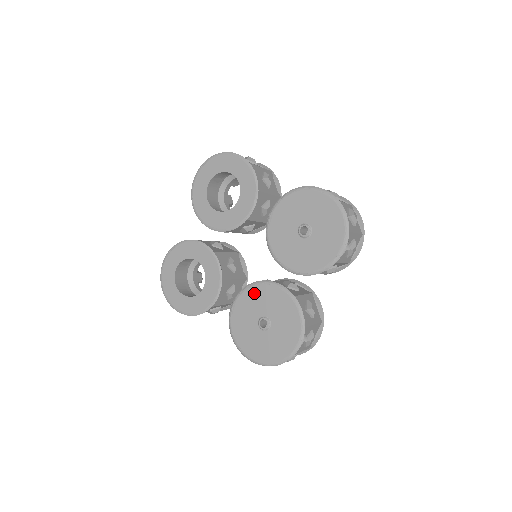
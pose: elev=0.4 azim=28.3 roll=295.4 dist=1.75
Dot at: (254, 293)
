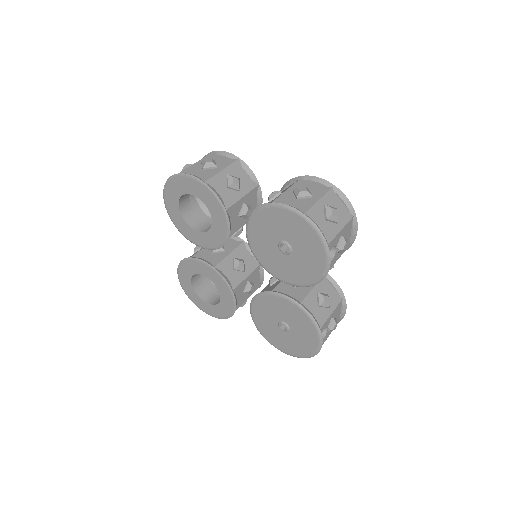
Dot at: (264, 302)
